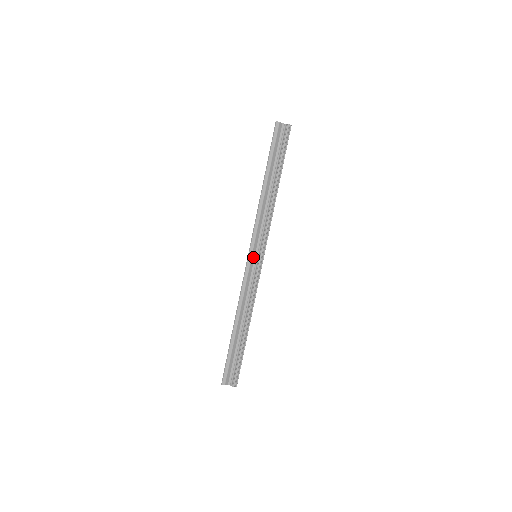
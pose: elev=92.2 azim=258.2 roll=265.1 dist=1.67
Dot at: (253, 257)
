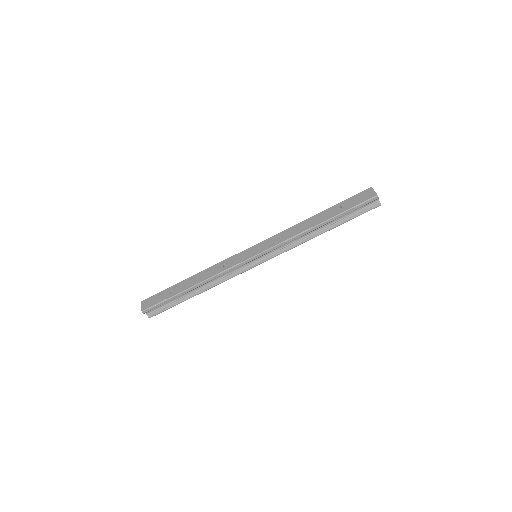
Dot at: (255, 259)
